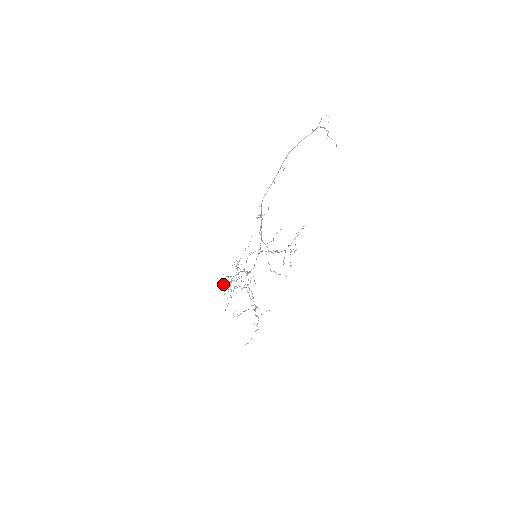
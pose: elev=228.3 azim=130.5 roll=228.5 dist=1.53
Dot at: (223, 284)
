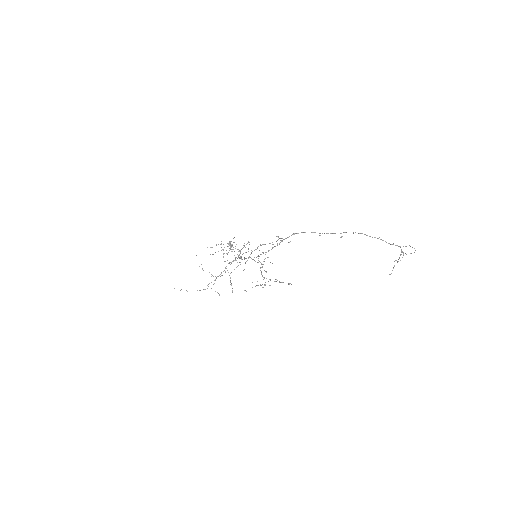
Dot at: (230, 242)
